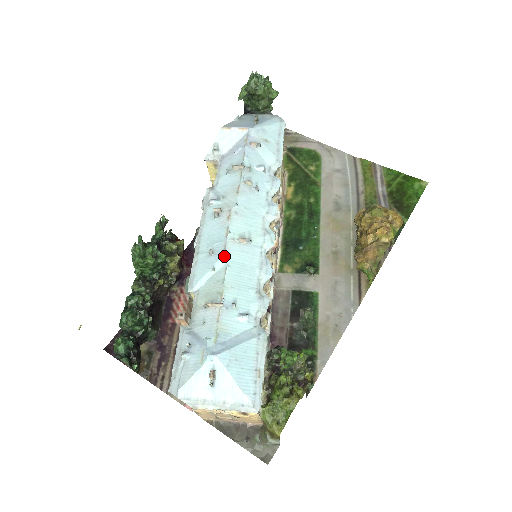
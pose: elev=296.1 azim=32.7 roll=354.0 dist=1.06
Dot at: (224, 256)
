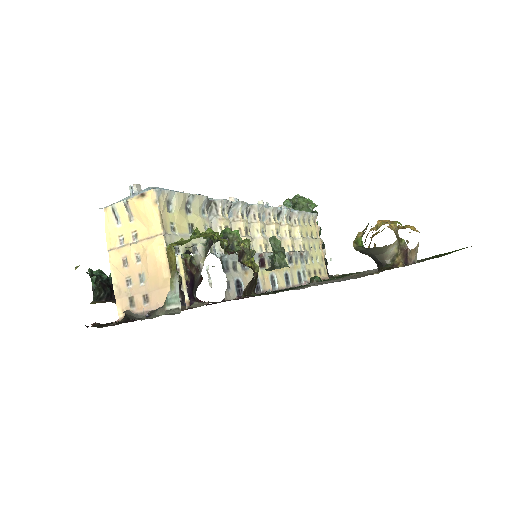
Dot at: occluded
